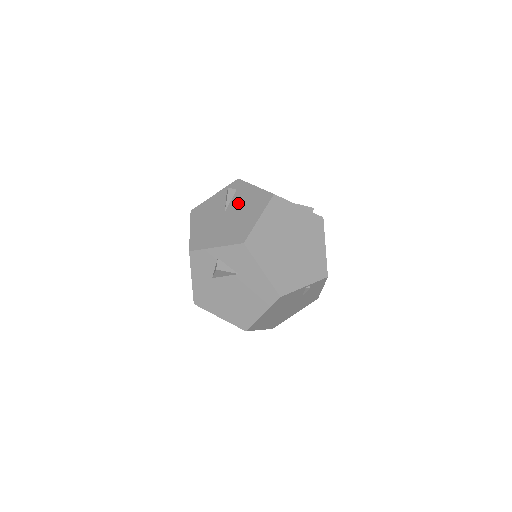
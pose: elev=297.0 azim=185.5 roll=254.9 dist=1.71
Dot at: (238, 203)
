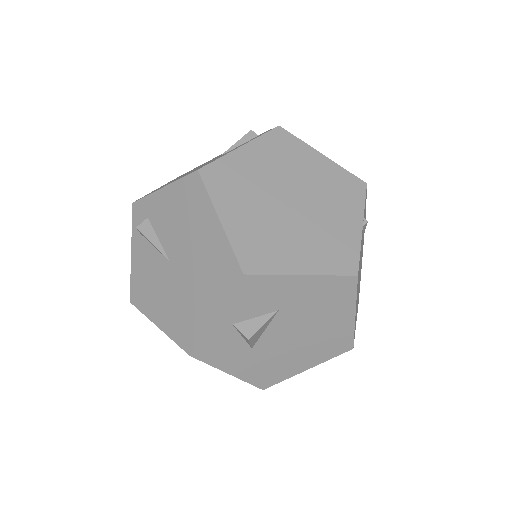
Dot at: (170, 232)
